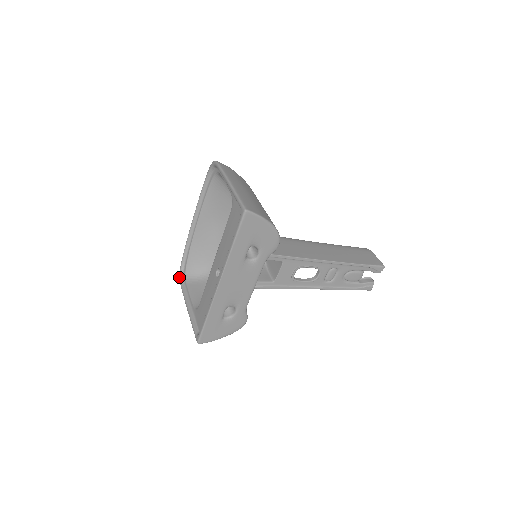
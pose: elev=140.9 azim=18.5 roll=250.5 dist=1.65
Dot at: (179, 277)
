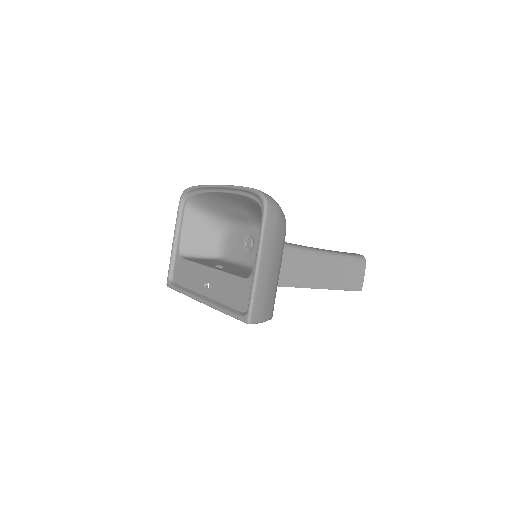
Dot at: (181, 195)
